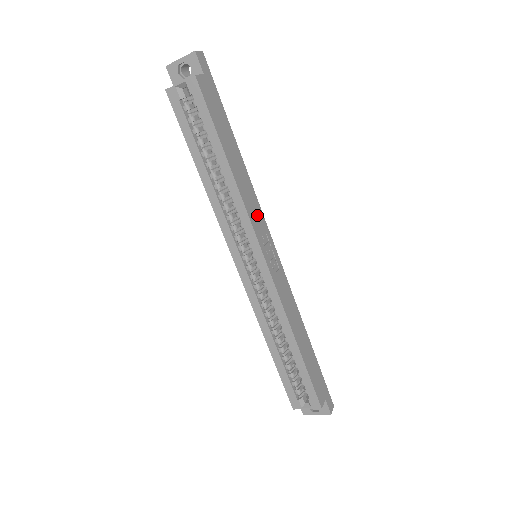
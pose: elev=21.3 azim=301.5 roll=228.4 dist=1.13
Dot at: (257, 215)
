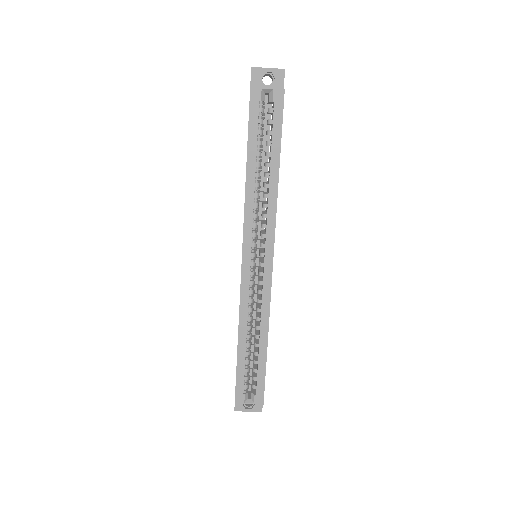
Dot at: occluded
